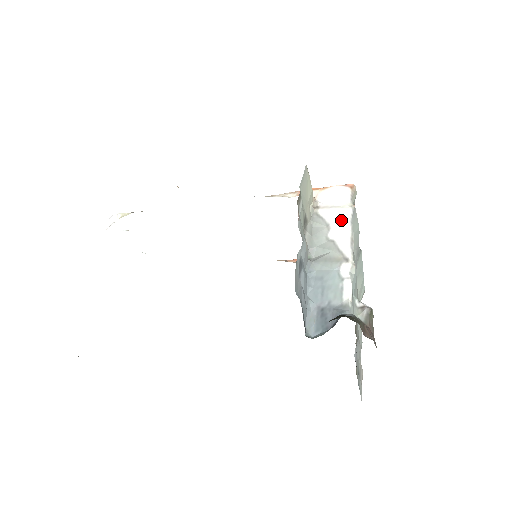
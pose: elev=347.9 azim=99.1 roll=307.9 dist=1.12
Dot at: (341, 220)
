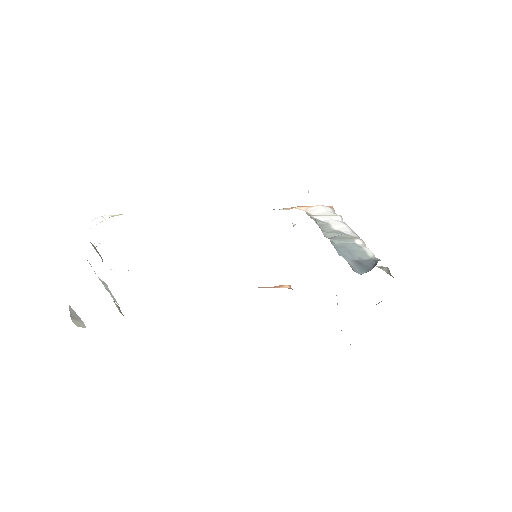
Dot at: (336, 221)
